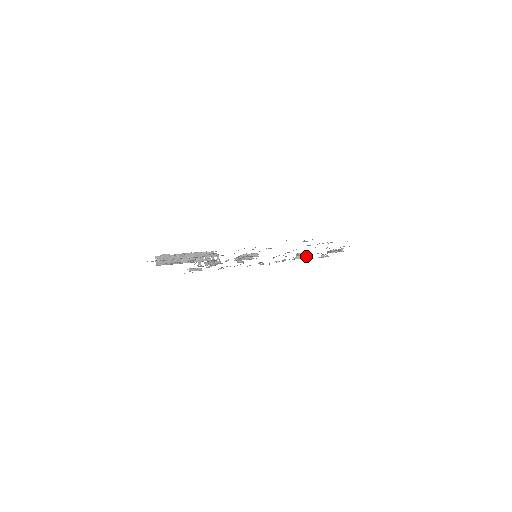
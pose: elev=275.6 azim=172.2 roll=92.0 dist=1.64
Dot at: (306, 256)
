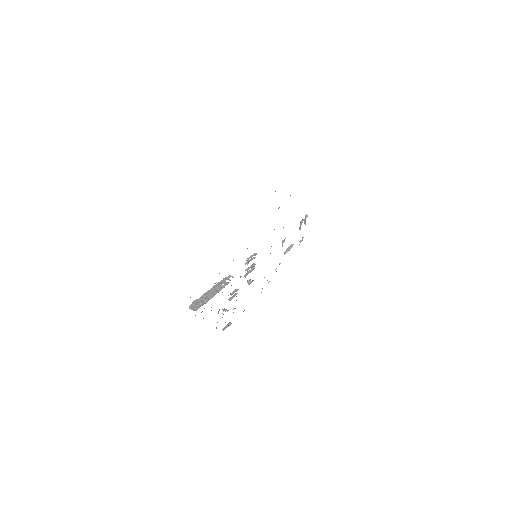
Dot at: (290, 246)
